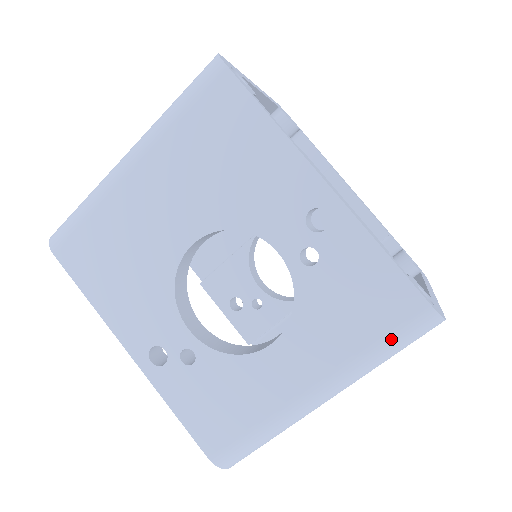
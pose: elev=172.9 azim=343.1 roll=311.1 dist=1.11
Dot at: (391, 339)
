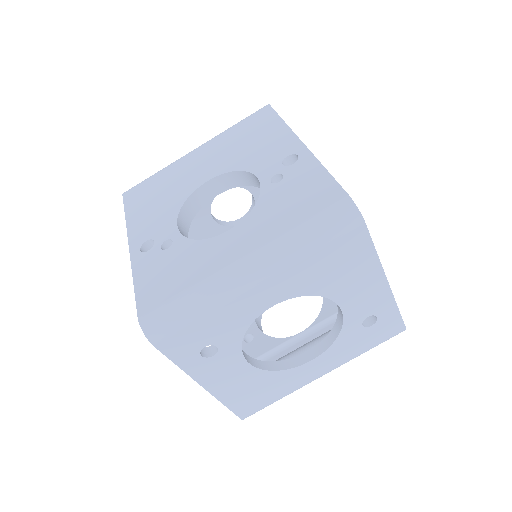
Dot at: (315, 220)
